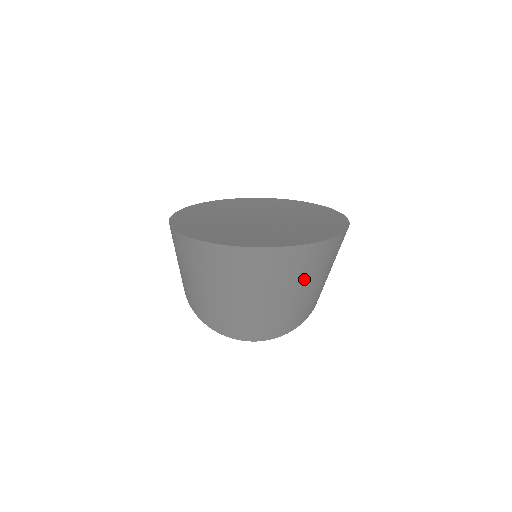
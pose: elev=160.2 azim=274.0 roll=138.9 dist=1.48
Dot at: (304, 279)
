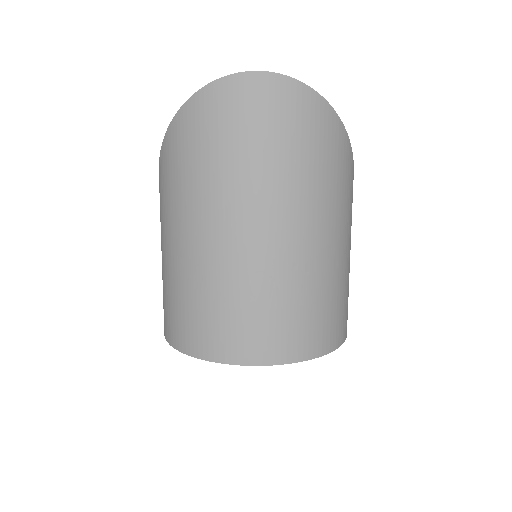
Dot at: (306, 177)
